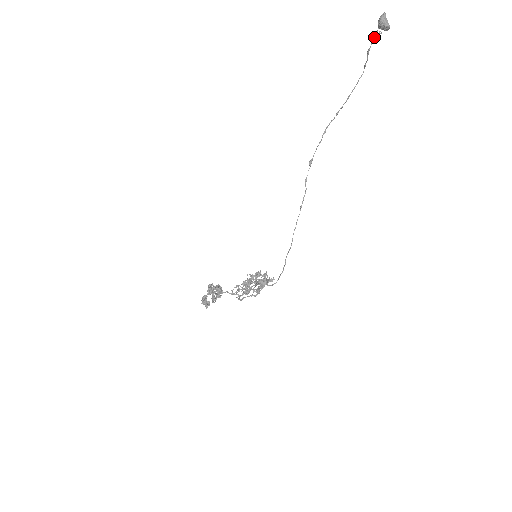
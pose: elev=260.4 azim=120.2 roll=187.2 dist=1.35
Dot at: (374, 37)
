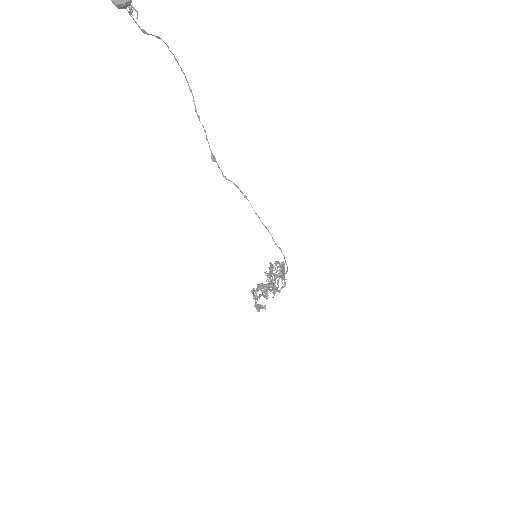
Dot at: occluded
